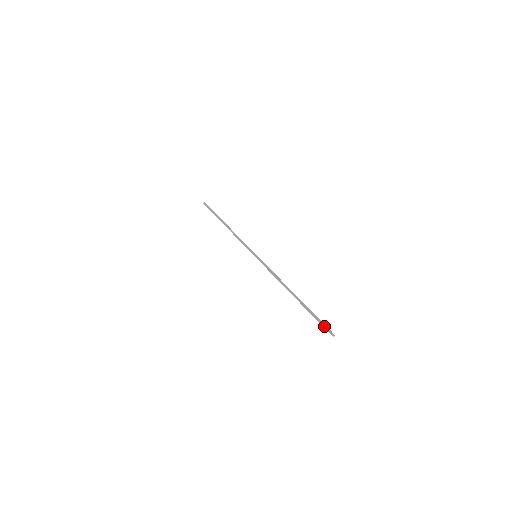
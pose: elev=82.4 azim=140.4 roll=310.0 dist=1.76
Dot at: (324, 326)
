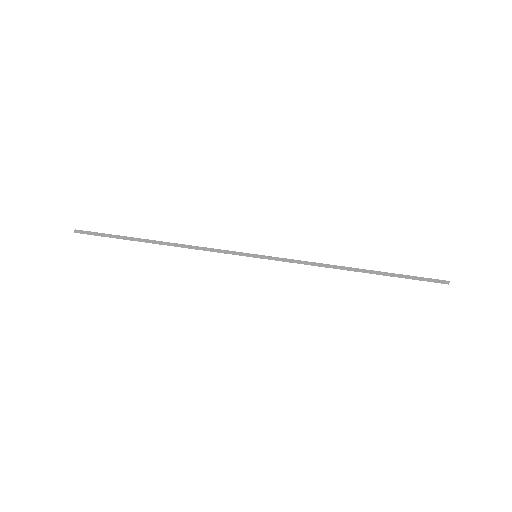
Dot at: (430, 281)
